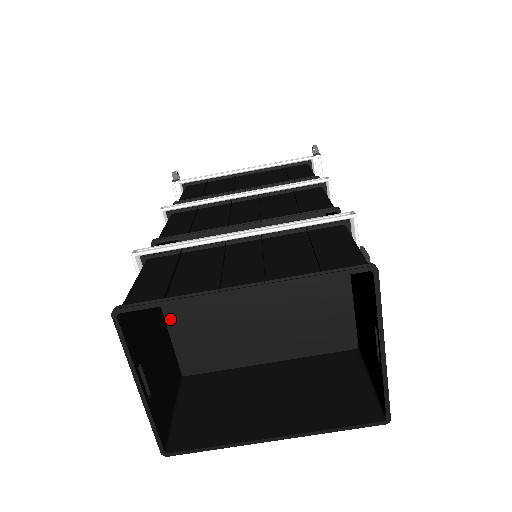
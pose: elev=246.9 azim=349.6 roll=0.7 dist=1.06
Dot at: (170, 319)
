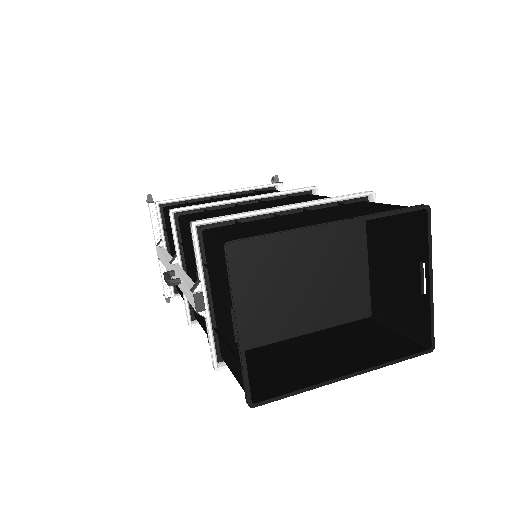
Dot at: occluded
